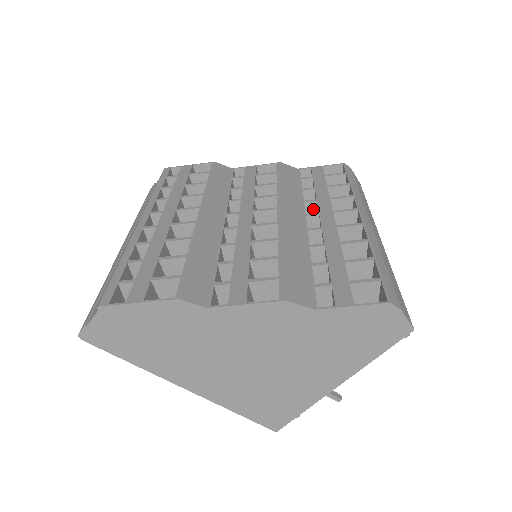
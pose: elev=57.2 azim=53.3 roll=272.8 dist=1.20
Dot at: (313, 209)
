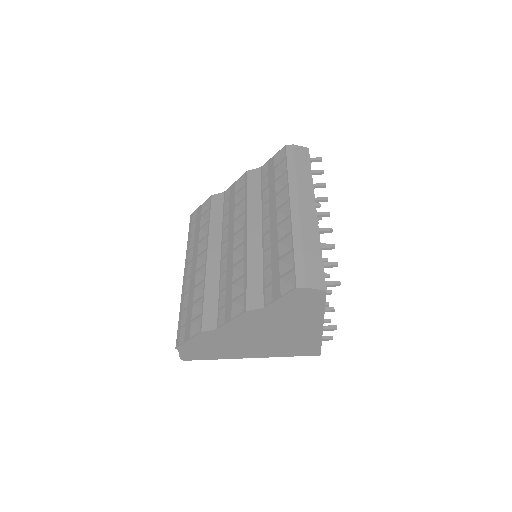
Dot at: occluded
